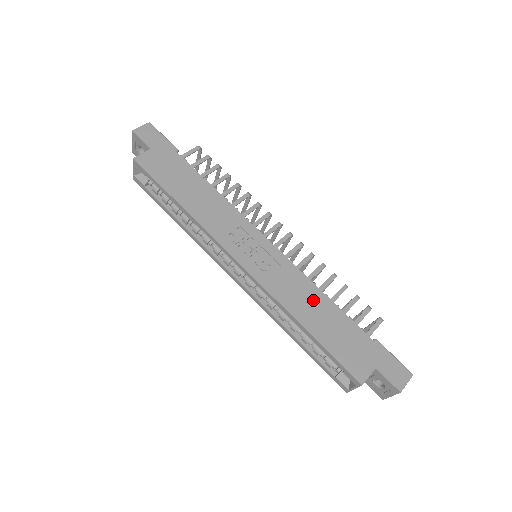
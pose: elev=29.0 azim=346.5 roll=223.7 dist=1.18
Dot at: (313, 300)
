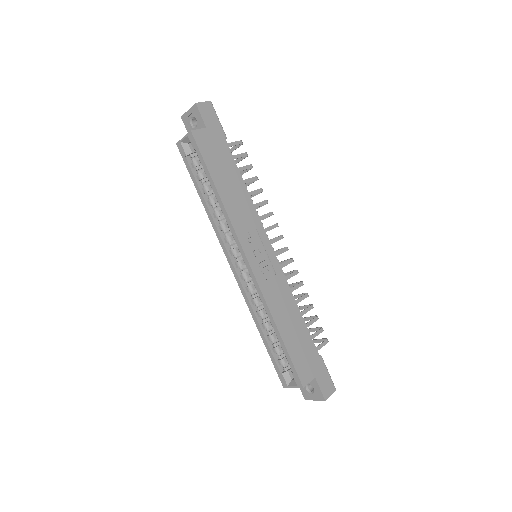
Dot at: (290, 310)
